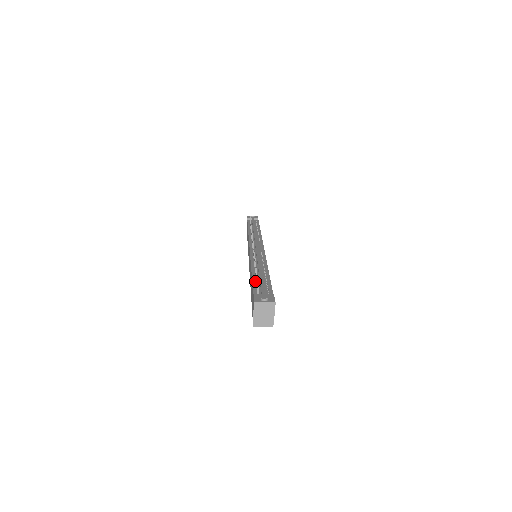
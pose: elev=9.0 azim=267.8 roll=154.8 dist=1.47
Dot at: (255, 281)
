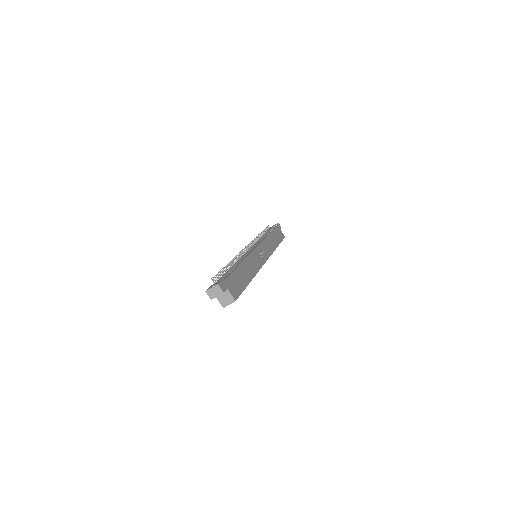
Dot at: occluded
